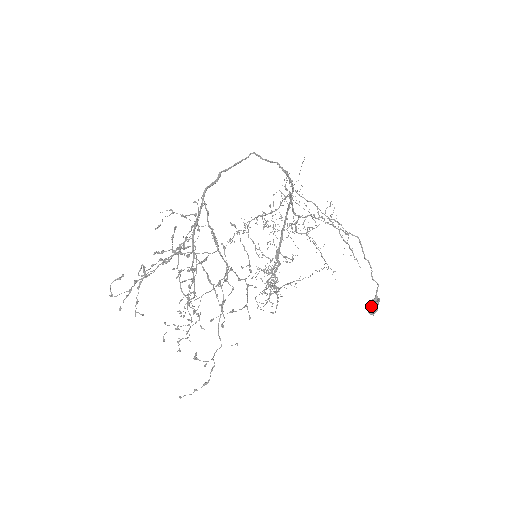
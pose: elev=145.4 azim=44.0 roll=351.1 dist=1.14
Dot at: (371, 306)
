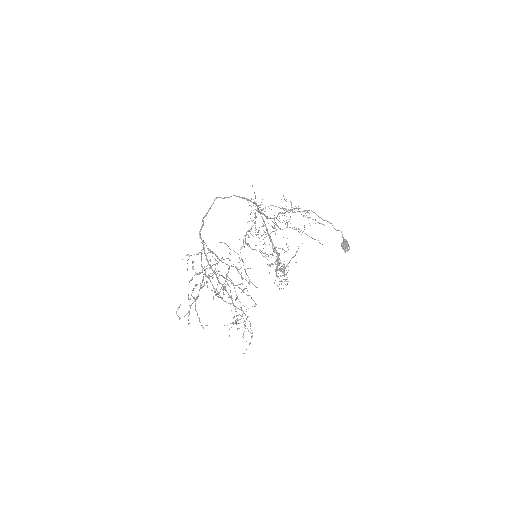
Dot at: (343, 247)
